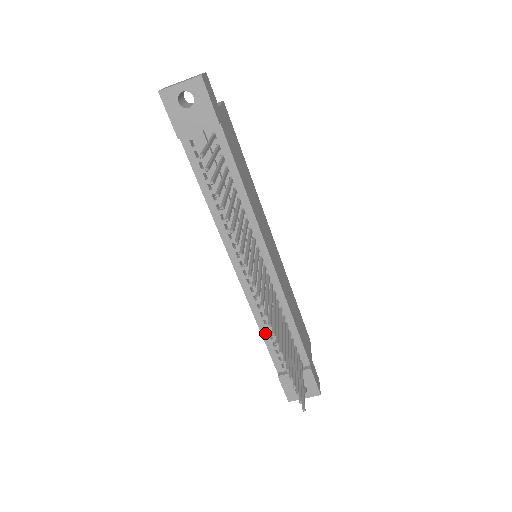
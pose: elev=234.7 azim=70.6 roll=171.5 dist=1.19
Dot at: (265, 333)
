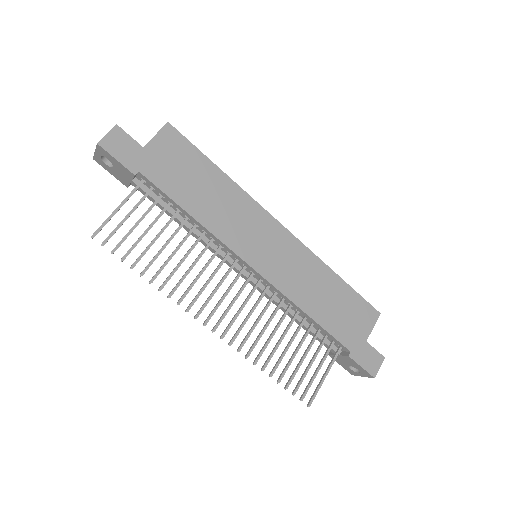
Dot at: occluded
